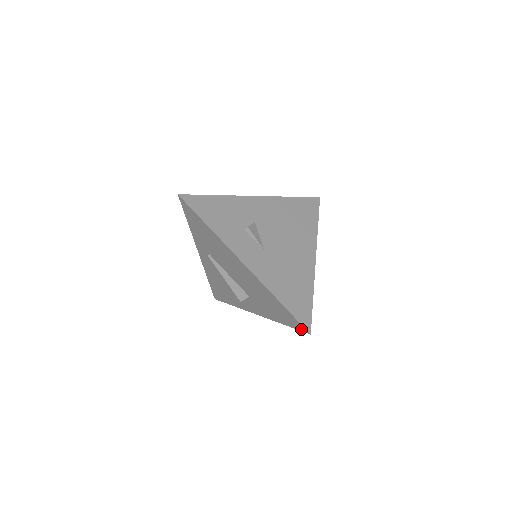
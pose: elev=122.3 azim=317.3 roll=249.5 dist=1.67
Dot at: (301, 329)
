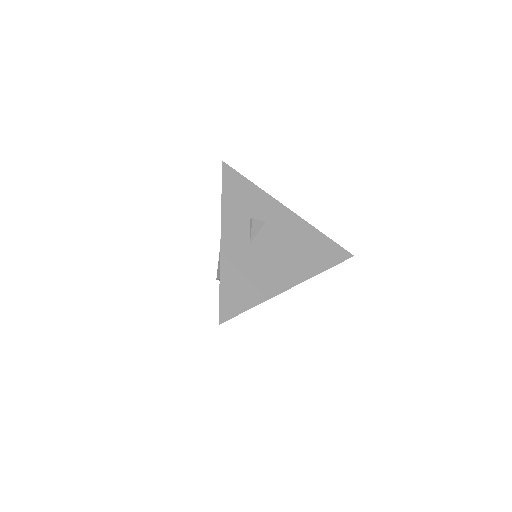
Dot at: occluded
